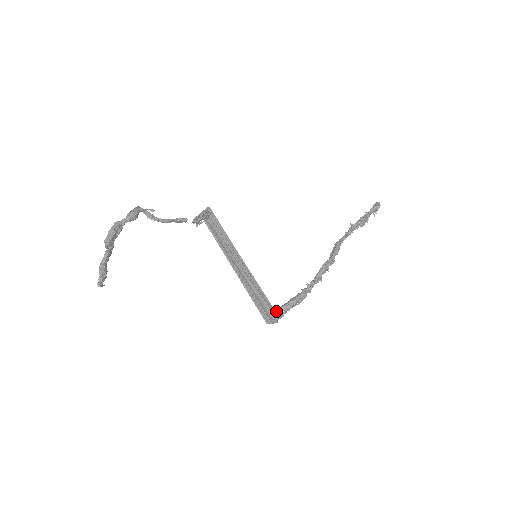
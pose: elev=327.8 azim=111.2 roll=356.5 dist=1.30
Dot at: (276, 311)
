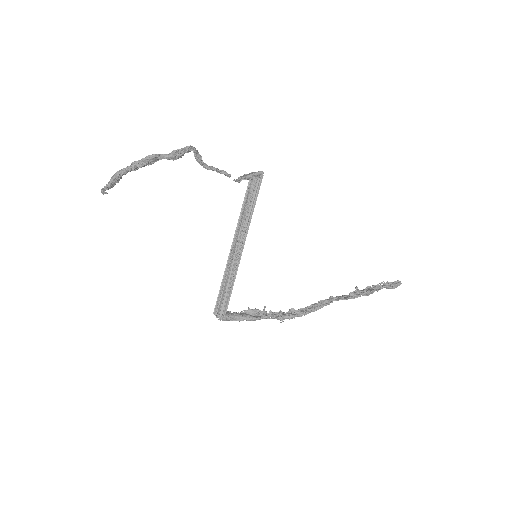
Dot at: (225, 318)
